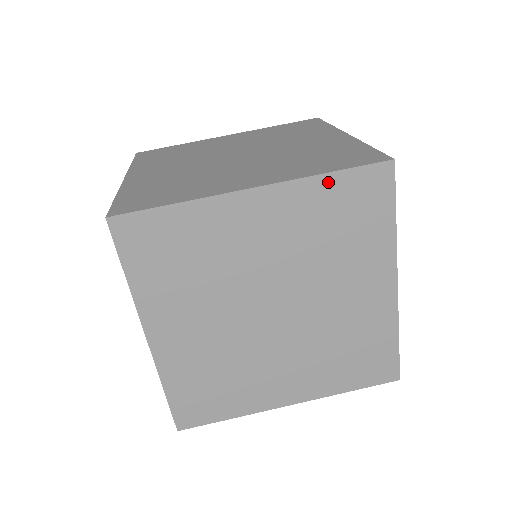
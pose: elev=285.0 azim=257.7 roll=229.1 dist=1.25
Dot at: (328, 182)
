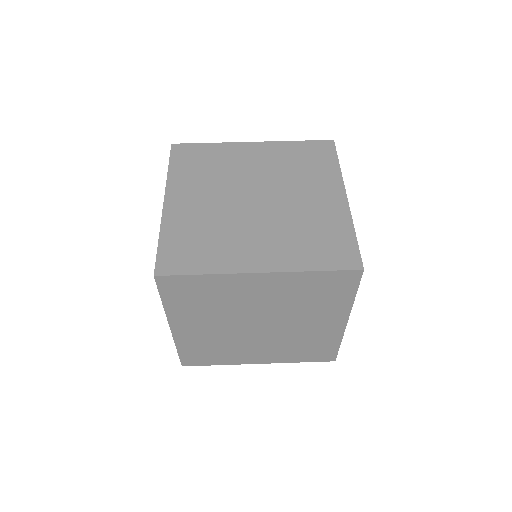
Dot at: (313, 275)
